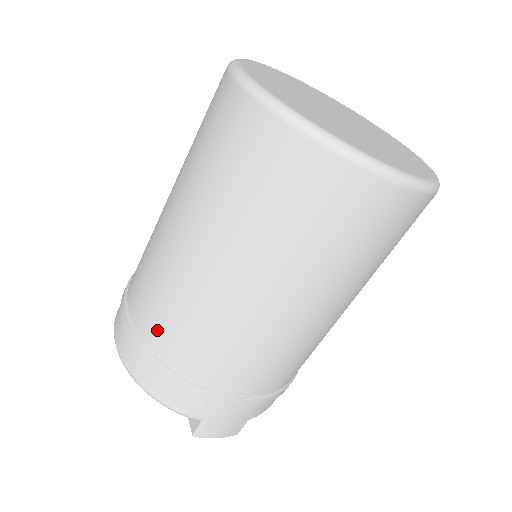
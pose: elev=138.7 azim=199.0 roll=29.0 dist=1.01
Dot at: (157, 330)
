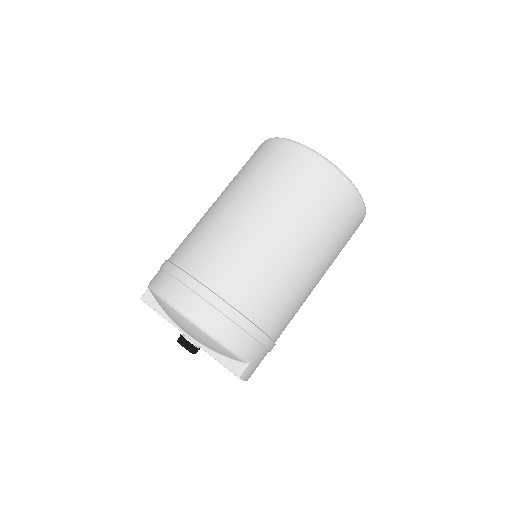
Dot at: (242, 291)
